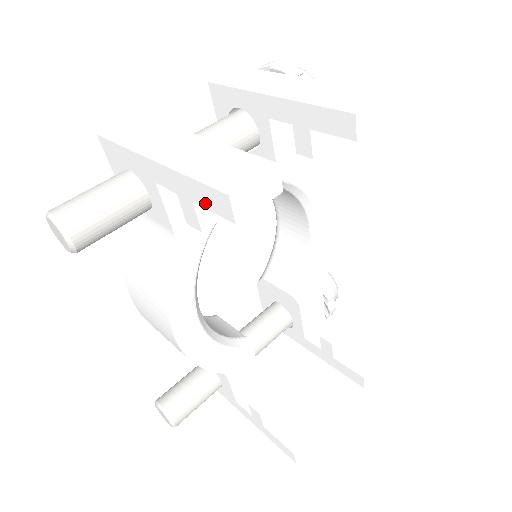
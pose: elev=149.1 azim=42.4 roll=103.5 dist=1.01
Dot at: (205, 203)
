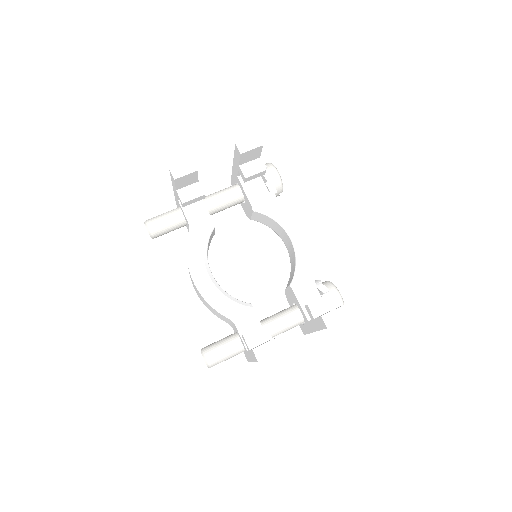
Dot at: (174, 184)
